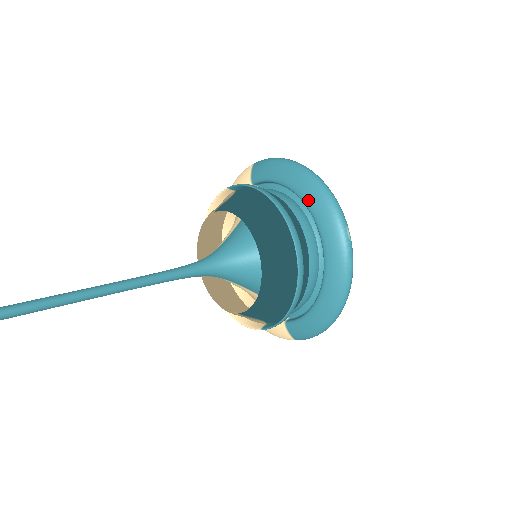
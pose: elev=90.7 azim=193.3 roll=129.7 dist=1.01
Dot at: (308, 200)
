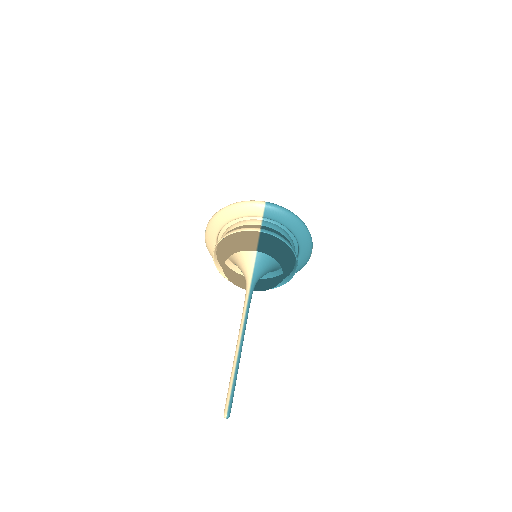
Dot at: (301, 241)
